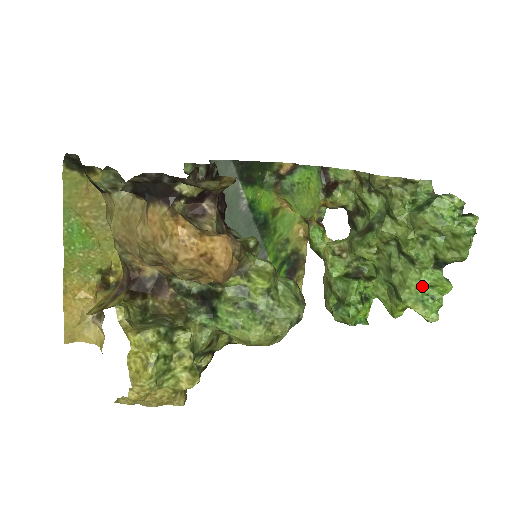
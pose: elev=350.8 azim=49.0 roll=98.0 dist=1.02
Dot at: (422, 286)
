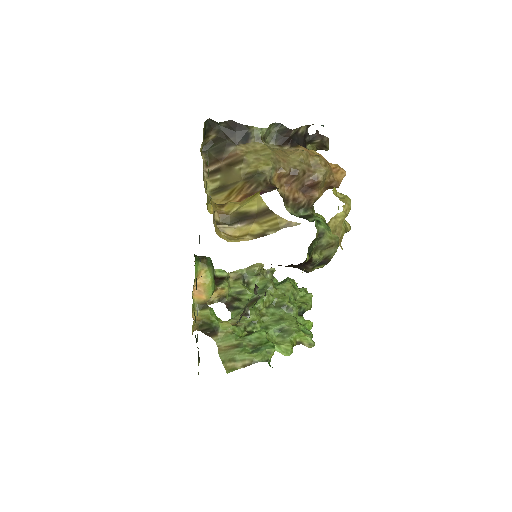
Dot at: (300, 324)
